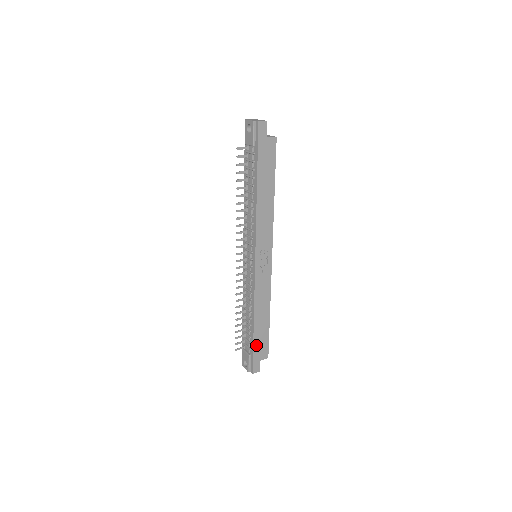
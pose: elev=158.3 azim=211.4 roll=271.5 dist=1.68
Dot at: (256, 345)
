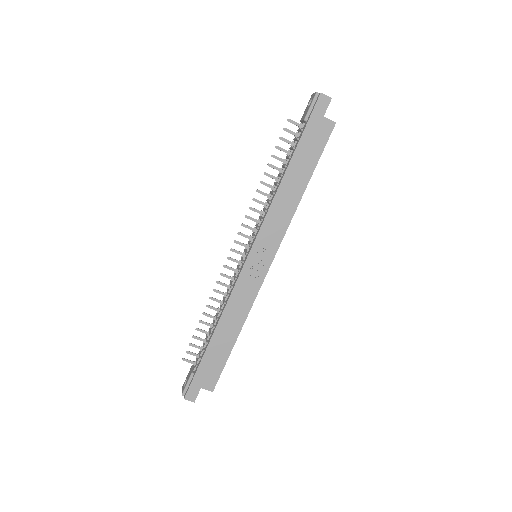
Dot at: (205, 364)
